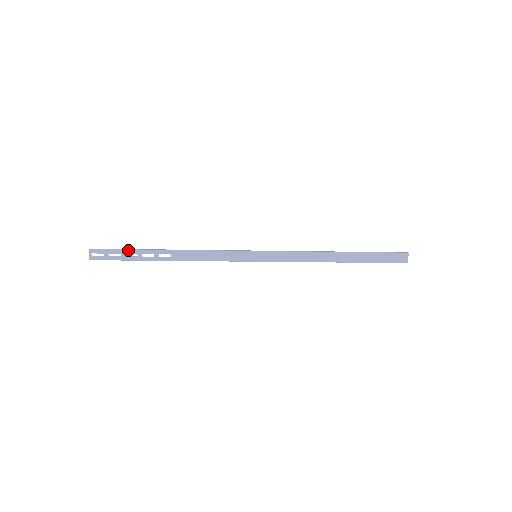
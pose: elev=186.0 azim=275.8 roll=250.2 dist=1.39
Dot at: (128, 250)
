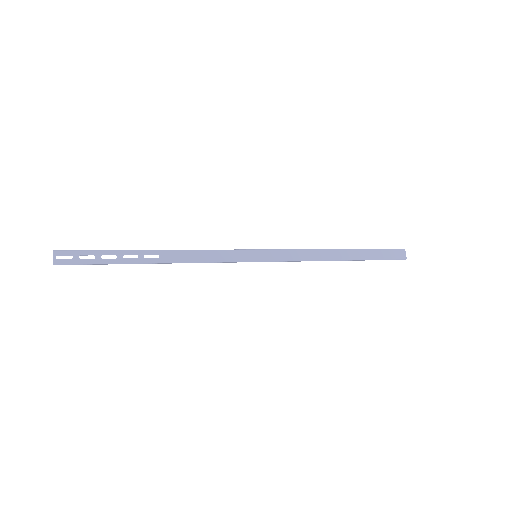
Dot at: (105, 250)
